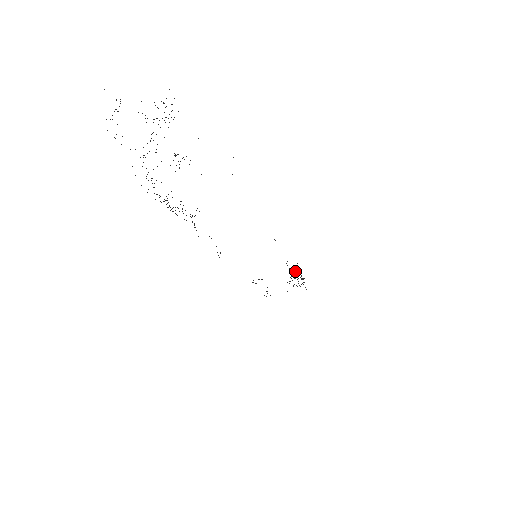
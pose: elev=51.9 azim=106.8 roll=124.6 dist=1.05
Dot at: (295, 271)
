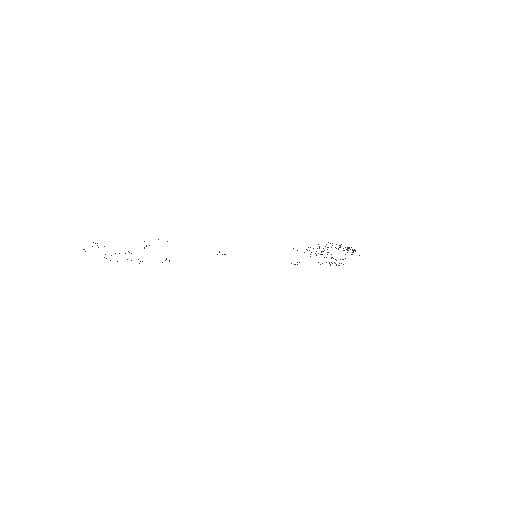
Dot at: occluded
